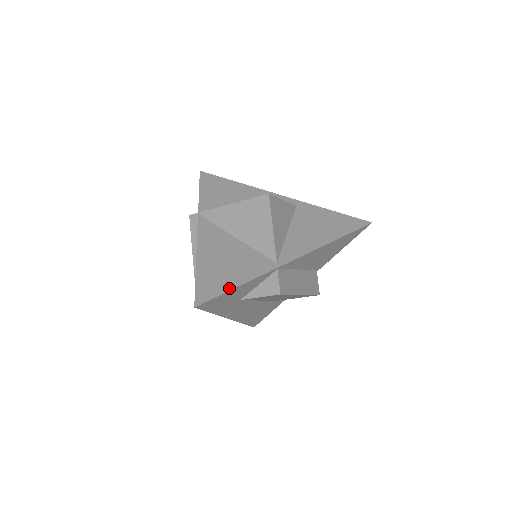
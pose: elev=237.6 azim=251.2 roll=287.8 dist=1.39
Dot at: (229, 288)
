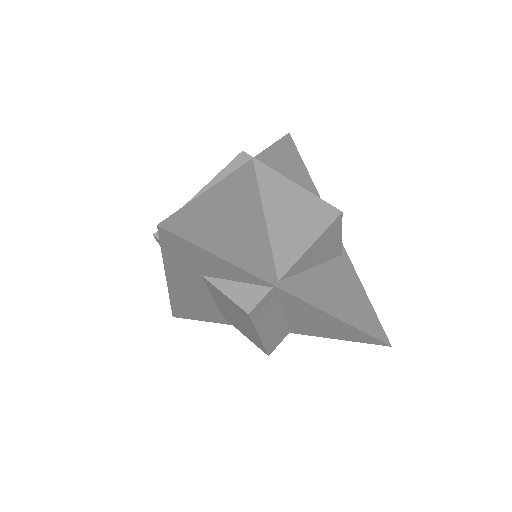
Dot at: (211, 249)
